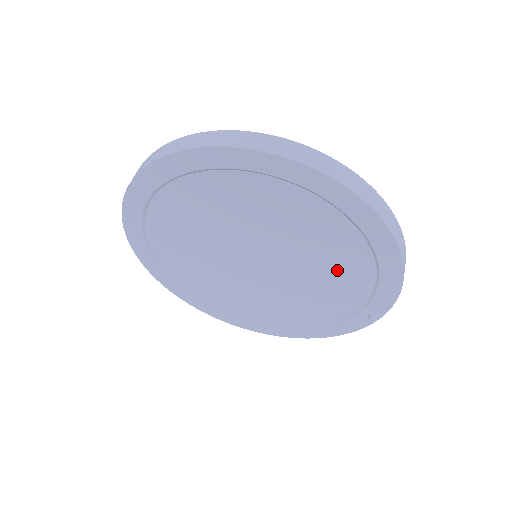
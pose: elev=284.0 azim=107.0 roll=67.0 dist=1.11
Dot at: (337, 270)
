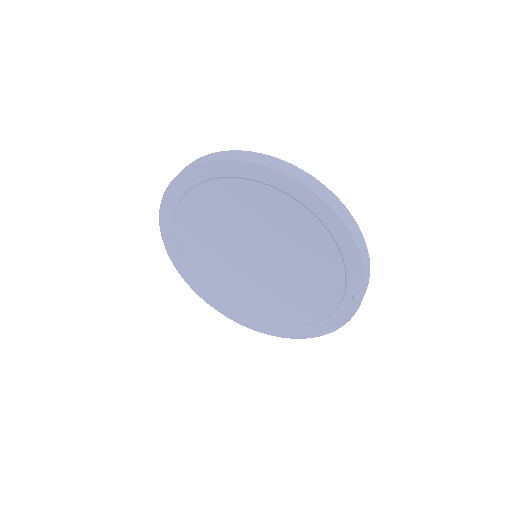
Dot at: (310, 253)
